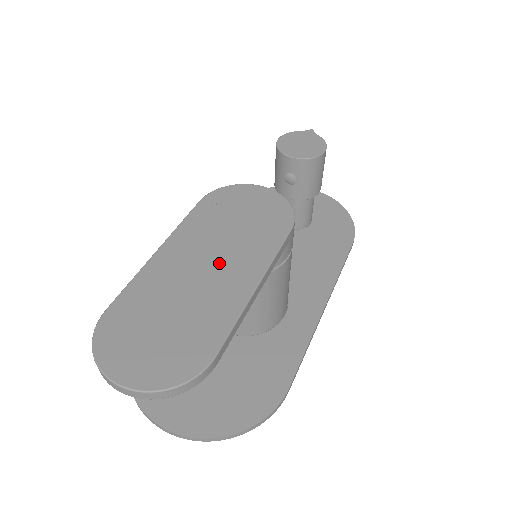
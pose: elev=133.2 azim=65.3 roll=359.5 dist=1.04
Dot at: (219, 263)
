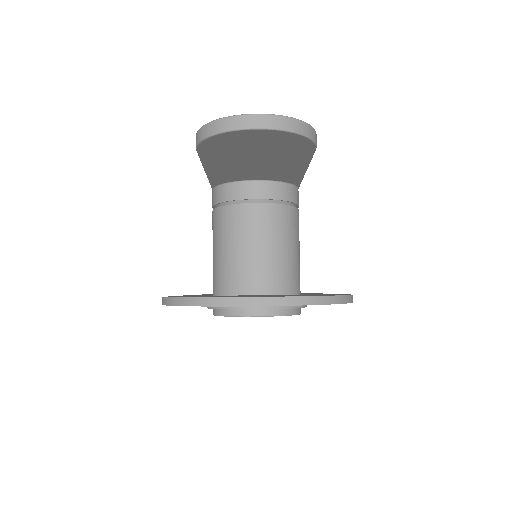
Dot at: occluded
